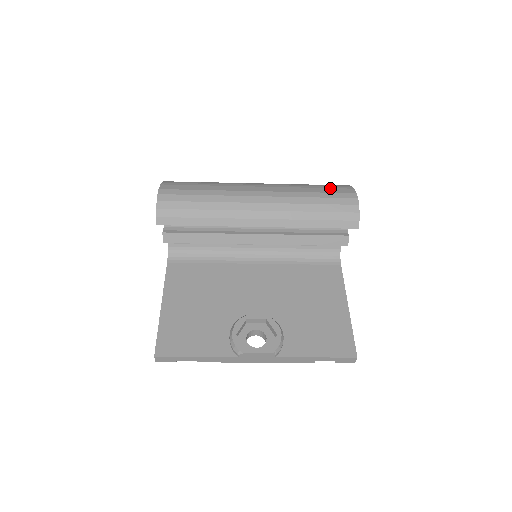
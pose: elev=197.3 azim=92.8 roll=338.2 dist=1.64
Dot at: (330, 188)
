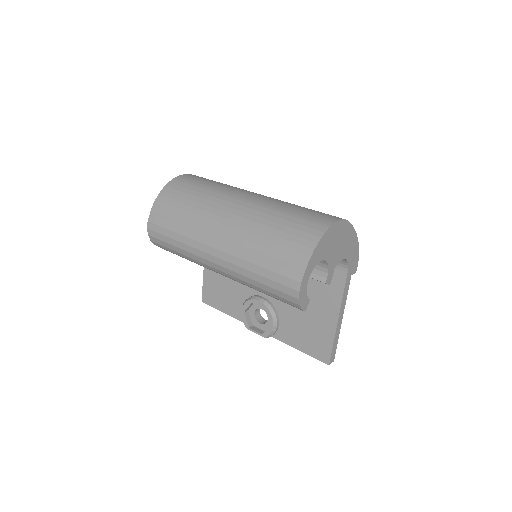
Dot at: (281, 261)
